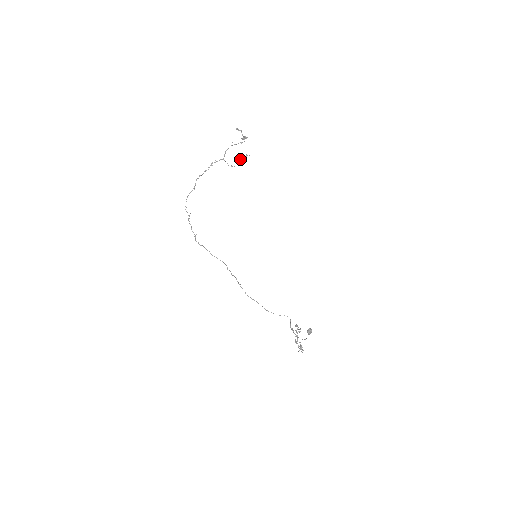
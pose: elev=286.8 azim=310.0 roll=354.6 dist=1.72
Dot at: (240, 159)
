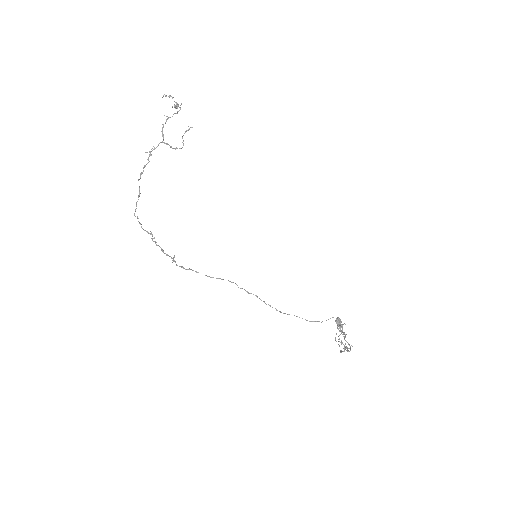
Dot at: (182, 136)
